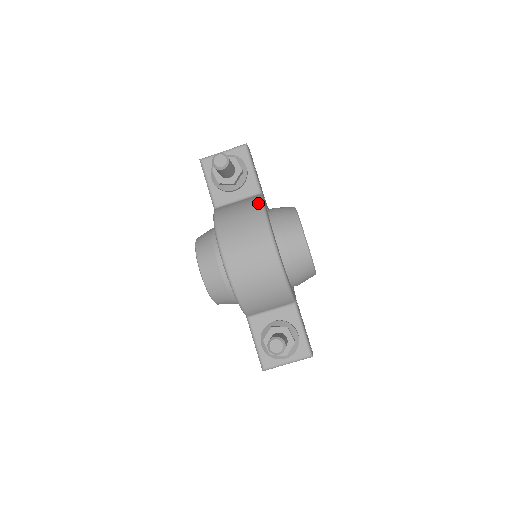
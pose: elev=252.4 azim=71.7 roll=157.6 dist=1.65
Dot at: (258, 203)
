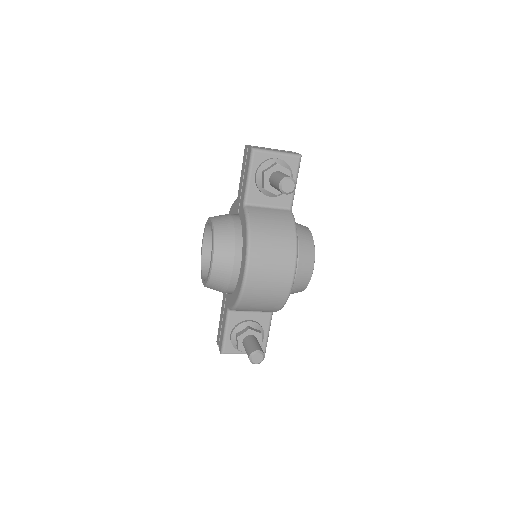
Dot at: (293, 228)
